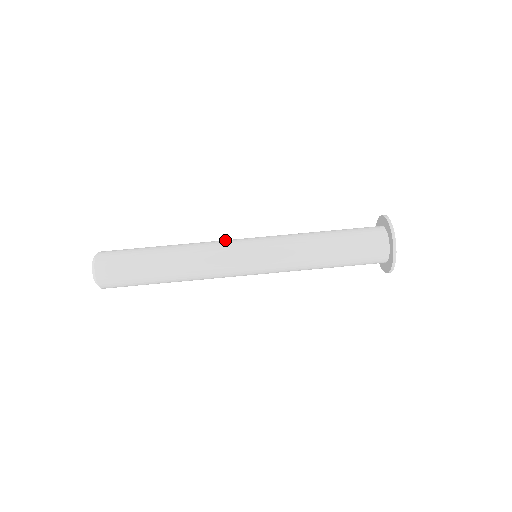
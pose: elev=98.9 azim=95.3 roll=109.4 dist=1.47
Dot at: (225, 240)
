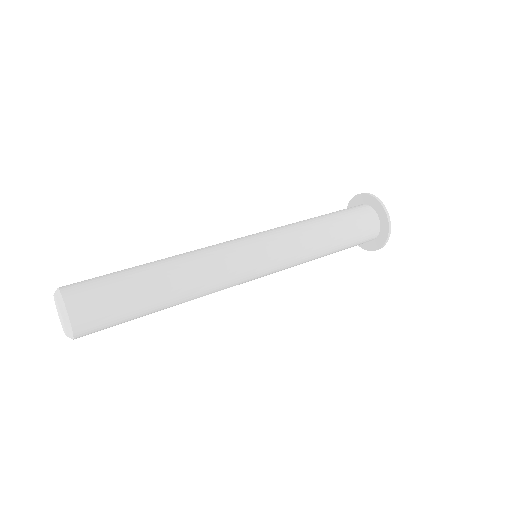
Dot at: occluded
